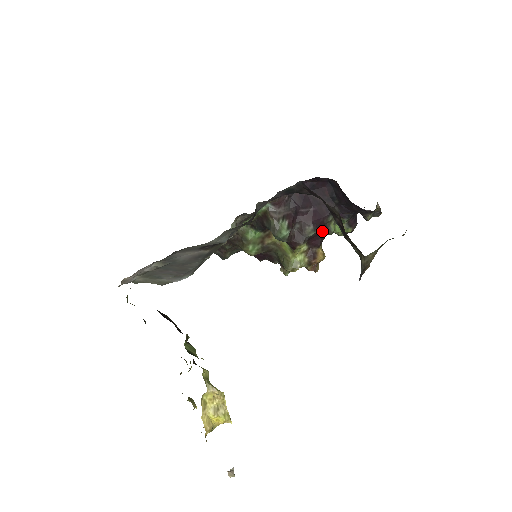
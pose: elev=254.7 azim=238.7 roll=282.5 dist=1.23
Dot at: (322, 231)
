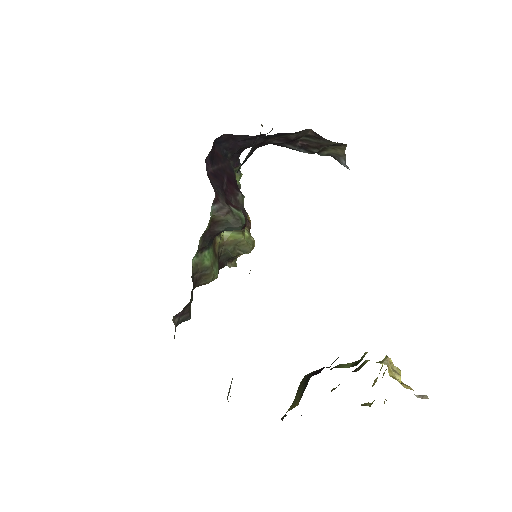
Dot at: occluded
